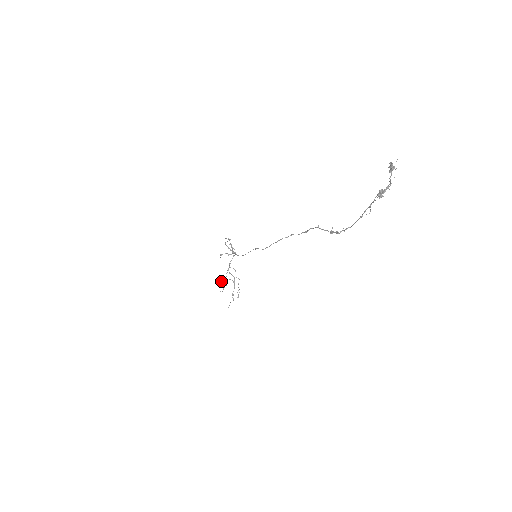
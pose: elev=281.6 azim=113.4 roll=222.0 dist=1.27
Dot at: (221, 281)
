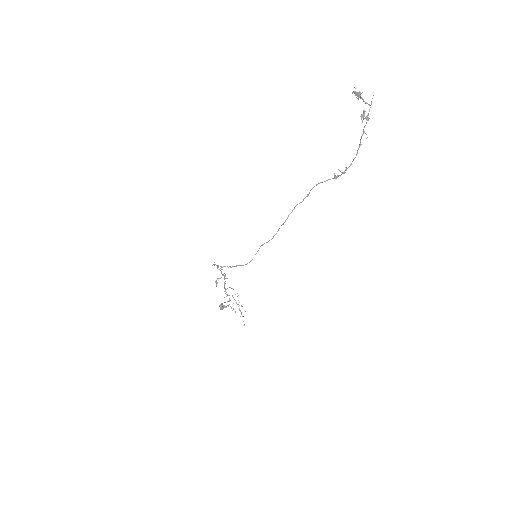
Dot at: (228, 305)
